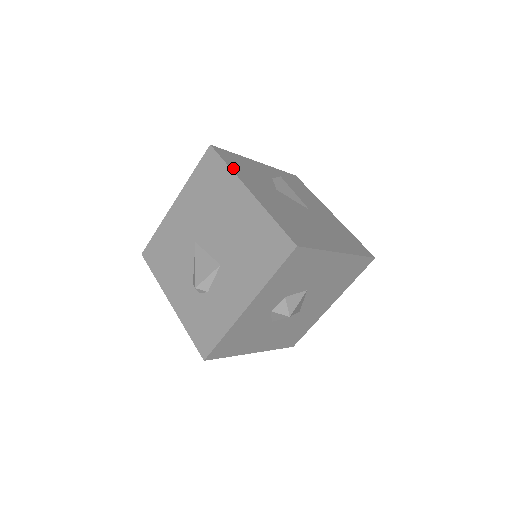
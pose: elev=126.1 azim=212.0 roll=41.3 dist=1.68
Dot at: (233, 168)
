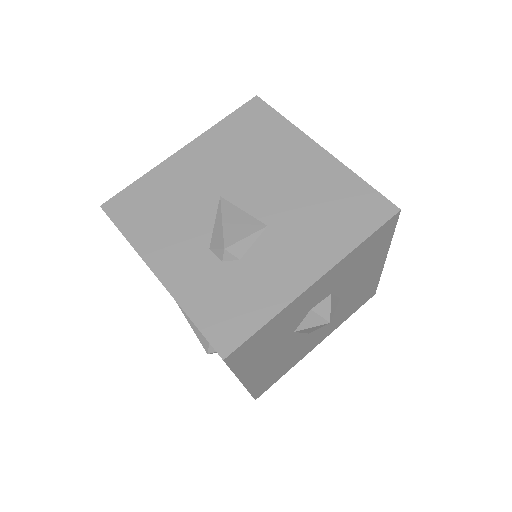
Dot at: occluded
